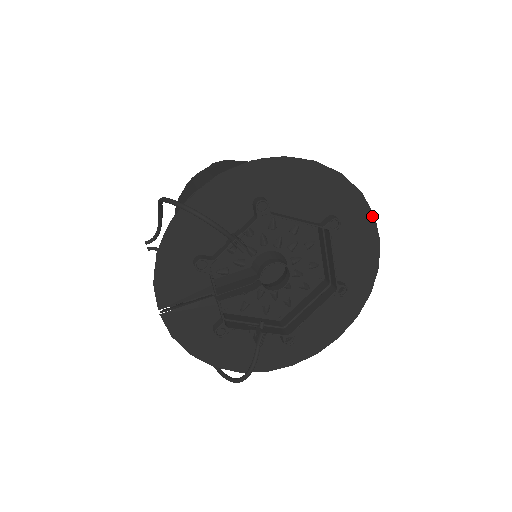
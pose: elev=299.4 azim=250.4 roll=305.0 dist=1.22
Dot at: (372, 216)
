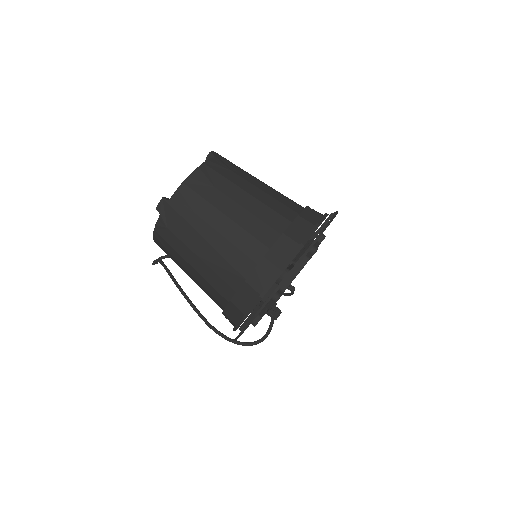
Dot at: occluded
